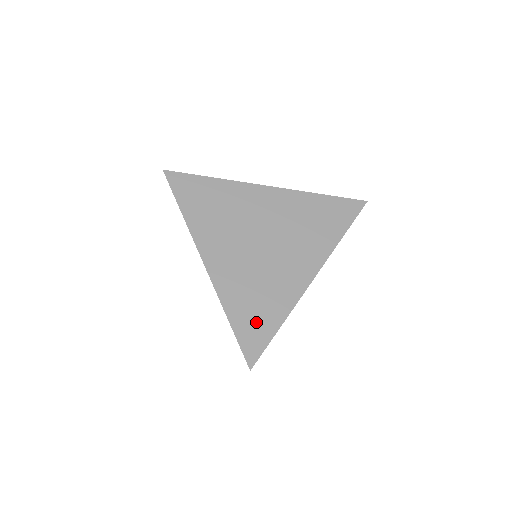
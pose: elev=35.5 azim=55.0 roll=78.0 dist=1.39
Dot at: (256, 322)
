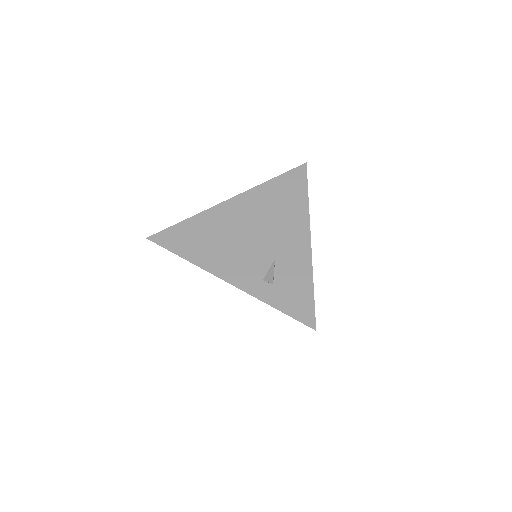
Dot at: occluded
